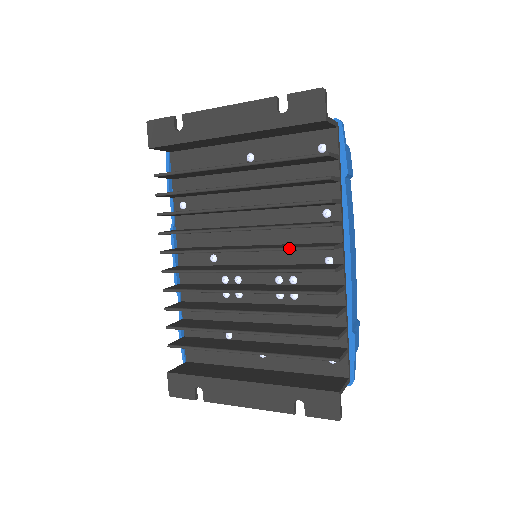
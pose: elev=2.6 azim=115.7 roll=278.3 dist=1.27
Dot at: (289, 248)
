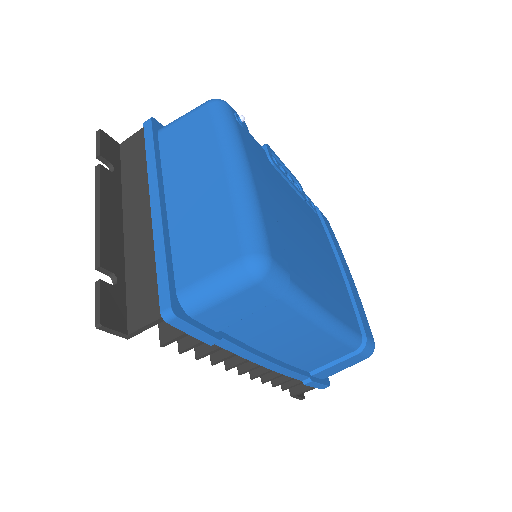
Dot at: occluded
